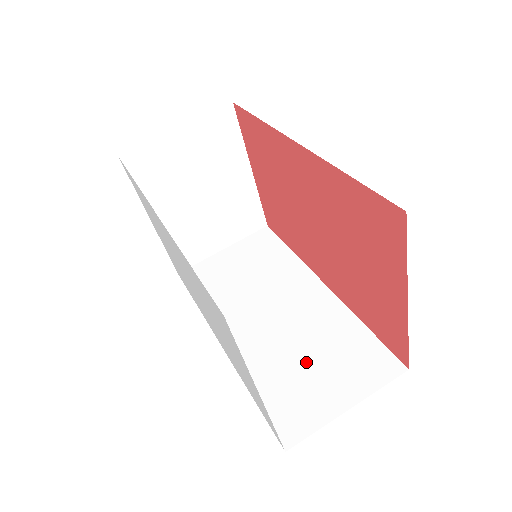
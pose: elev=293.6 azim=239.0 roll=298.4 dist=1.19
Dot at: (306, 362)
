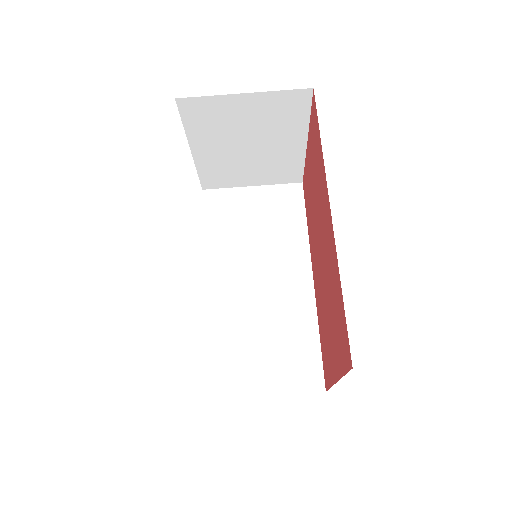
Dot at: (258, 340)
